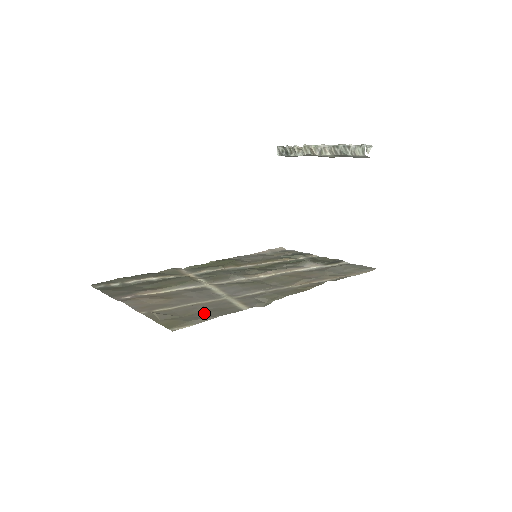
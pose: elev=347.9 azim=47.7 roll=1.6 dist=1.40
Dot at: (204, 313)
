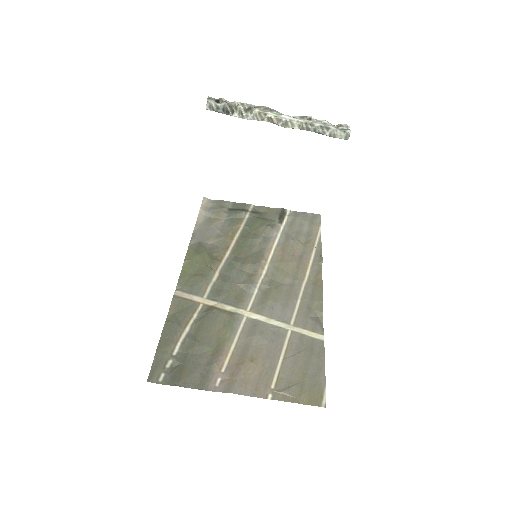
Dot at: (309, 365)
